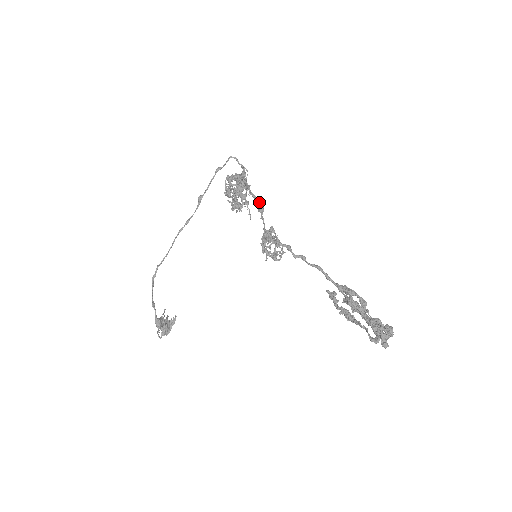
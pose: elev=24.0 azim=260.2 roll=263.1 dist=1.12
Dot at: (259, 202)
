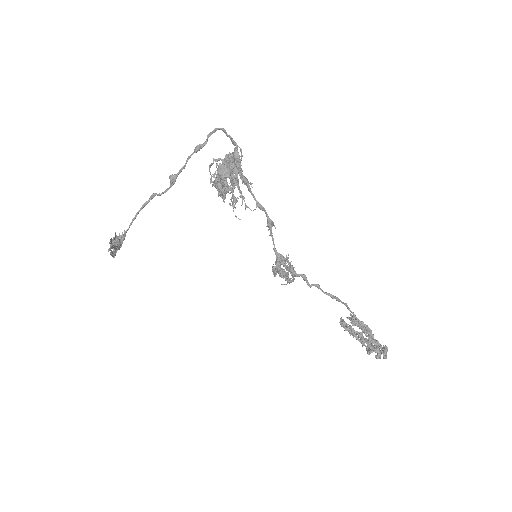
Dot at: (266, 214)
